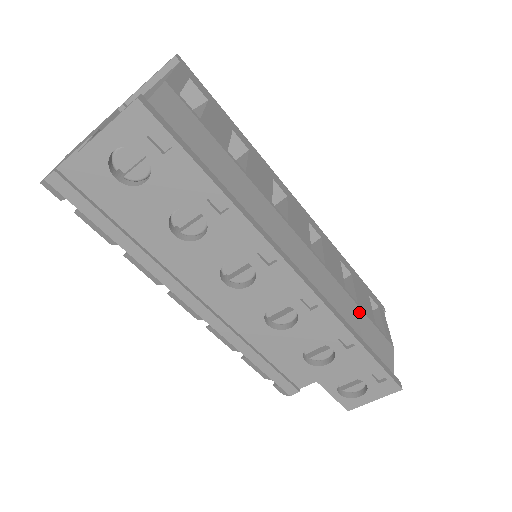
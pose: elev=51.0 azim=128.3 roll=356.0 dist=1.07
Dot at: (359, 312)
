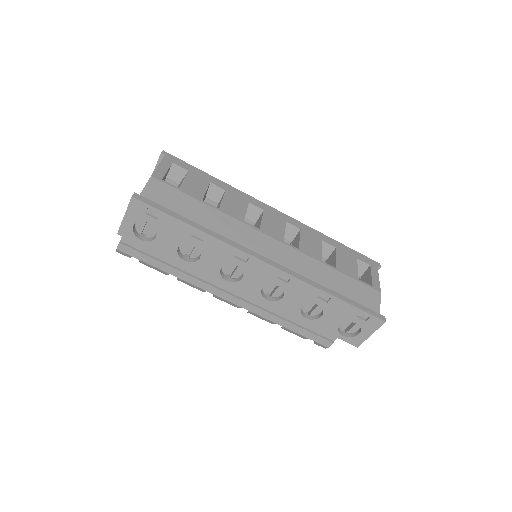
Dot at: (337, 274)
